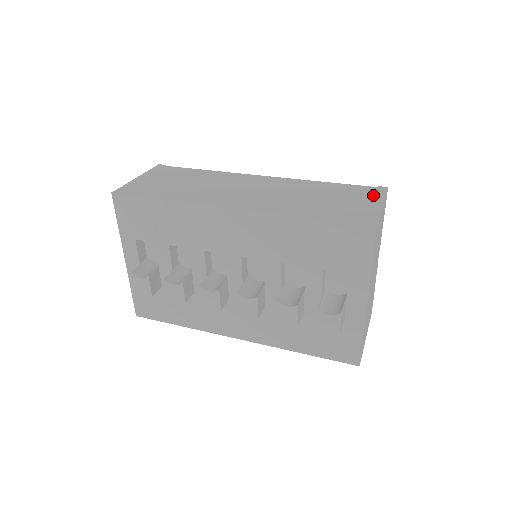
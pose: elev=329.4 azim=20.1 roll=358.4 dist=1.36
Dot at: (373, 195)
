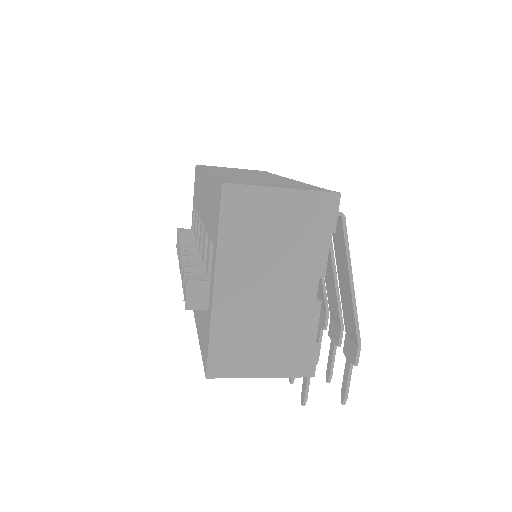
Dot at: (305, 188)
